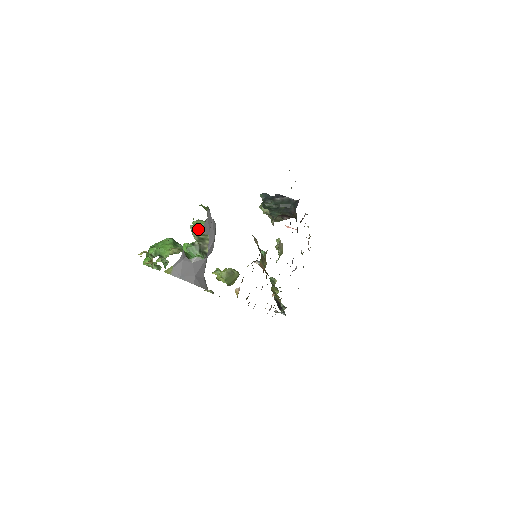
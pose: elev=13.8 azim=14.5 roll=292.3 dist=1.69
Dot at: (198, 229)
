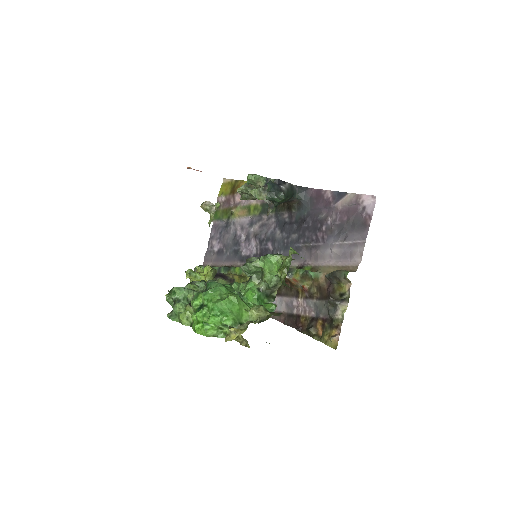
Dot at: (271, 273)
